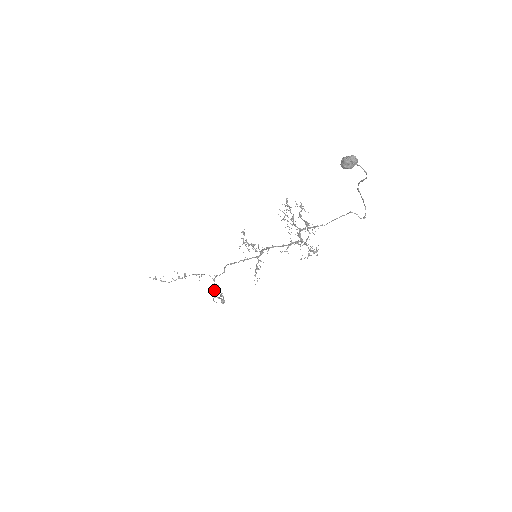
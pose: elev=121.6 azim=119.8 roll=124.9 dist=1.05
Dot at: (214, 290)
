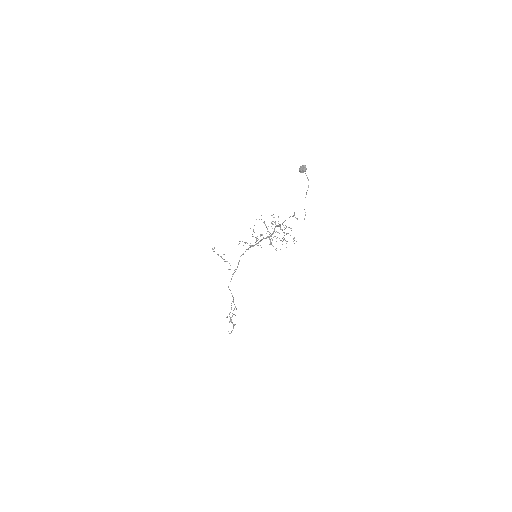
Dot at: occluded
